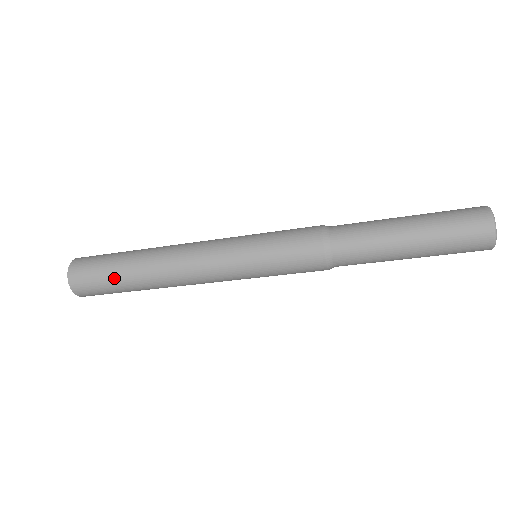
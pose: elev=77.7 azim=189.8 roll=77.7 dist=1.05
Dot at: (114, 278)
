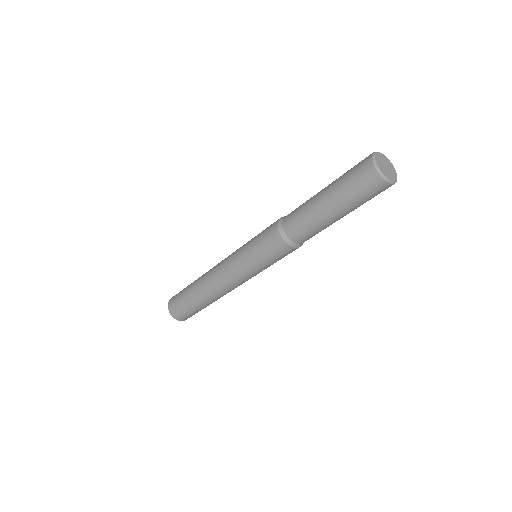
Dot at: (195, 308)
